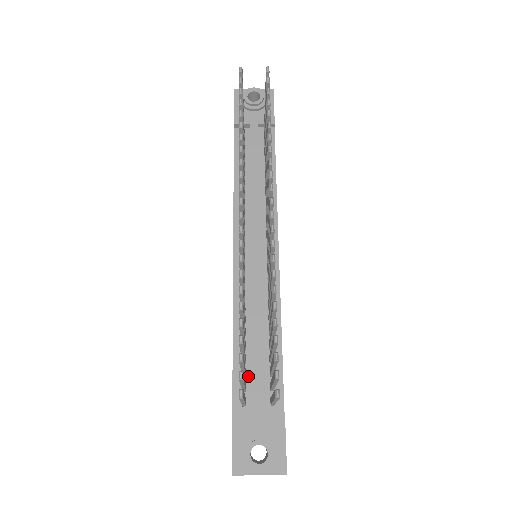
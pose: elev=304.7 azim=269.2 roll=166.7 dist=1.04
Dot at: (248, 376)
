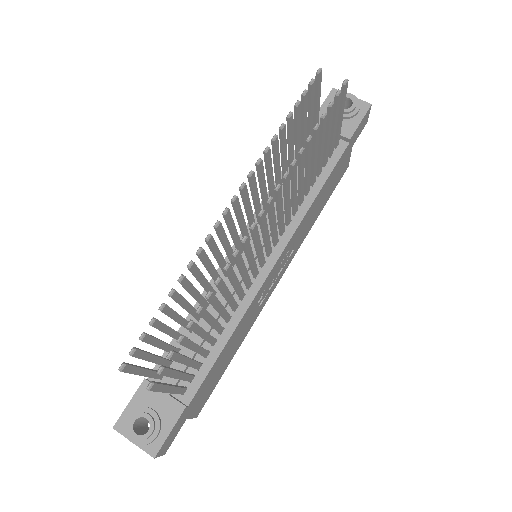
Dot at: occluded
